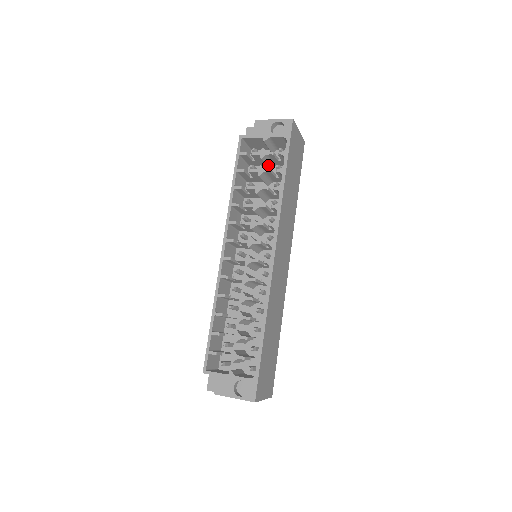
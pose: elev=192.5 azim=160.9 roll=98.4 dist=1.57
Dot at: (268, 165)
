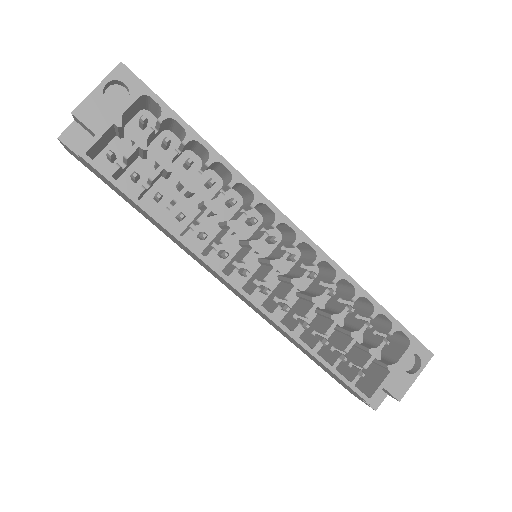
Dot at: (146, 154)
